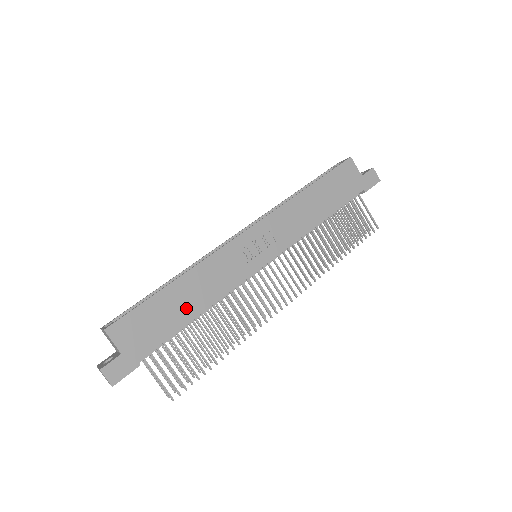
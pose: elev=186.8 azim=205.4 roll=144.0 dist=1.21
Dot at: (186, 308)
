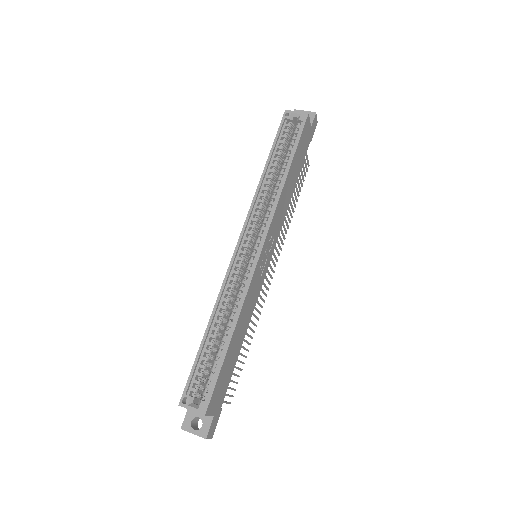
Dot at: (238, 346)
